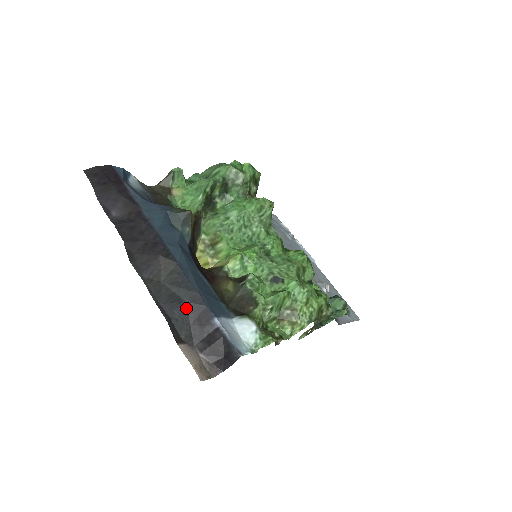
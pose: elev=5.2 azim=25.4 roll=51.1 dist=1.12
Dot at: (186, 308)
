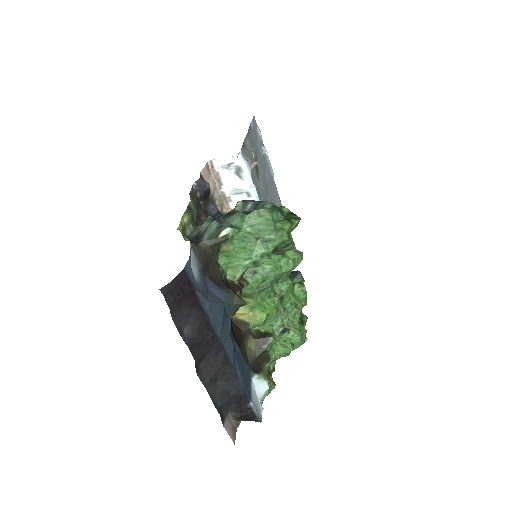
Dot at: (232, 398)
